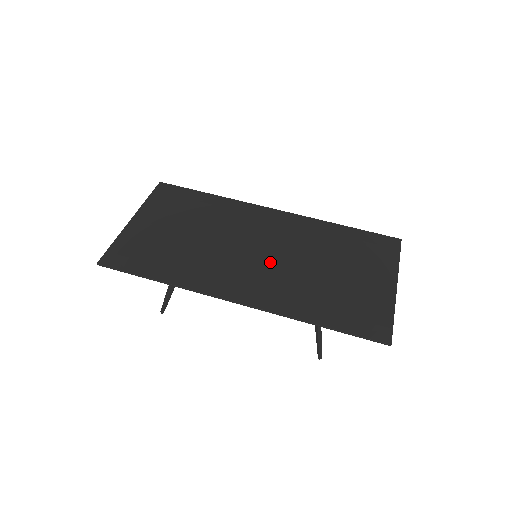
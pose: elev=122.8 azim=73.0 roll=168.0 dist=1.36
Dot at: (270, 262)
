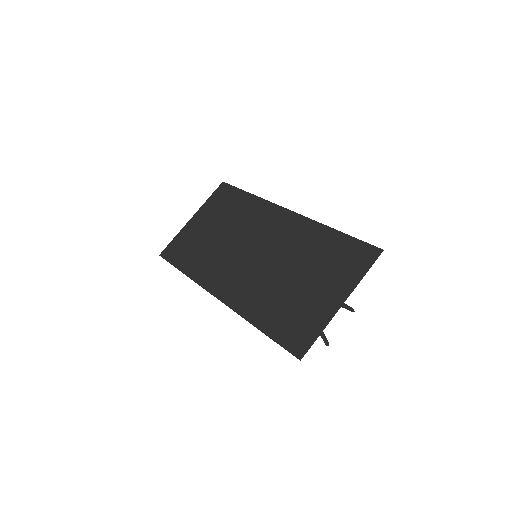
Dot at: (256, 265)
